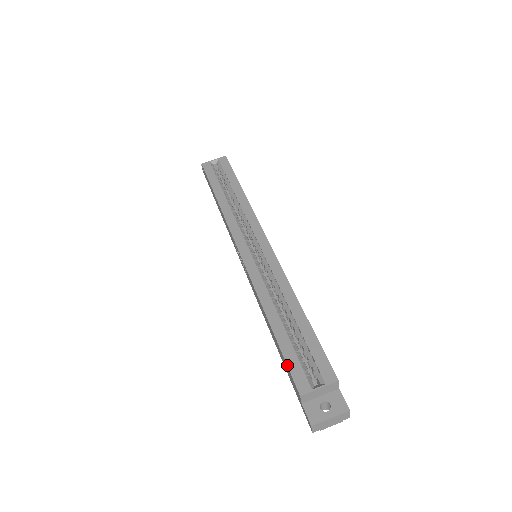
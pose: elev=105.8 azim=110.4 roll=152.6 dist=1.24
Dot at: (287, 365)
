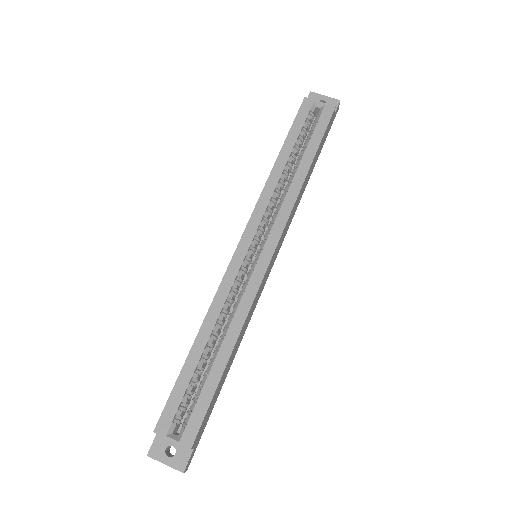
Dot at: (169, 396)
